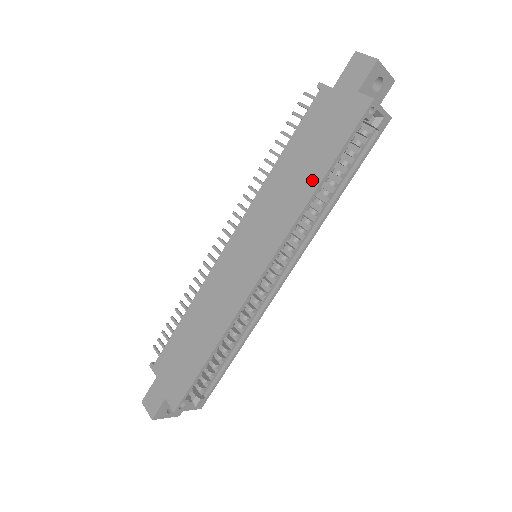
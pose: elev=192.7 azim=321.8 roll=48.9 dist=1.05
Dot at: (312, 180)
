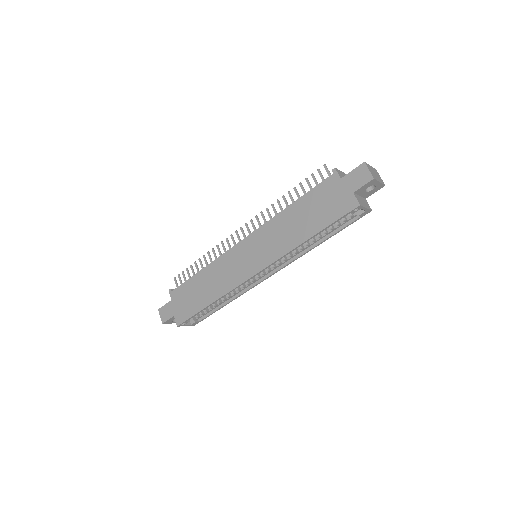
Dot at: (304, 234)
